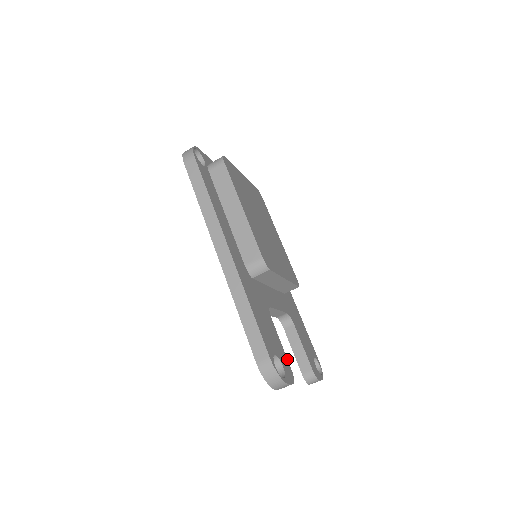
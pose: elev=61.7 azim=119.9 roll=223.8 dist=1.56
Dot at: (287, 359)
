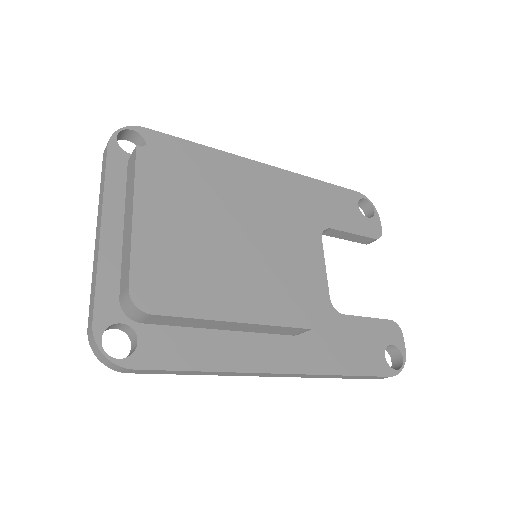
Dot at: (381, 319)
